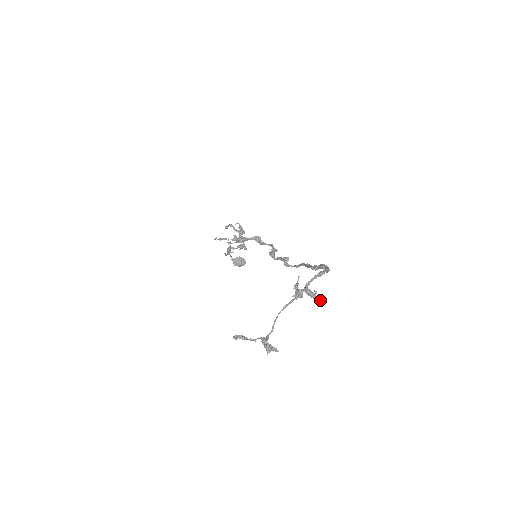
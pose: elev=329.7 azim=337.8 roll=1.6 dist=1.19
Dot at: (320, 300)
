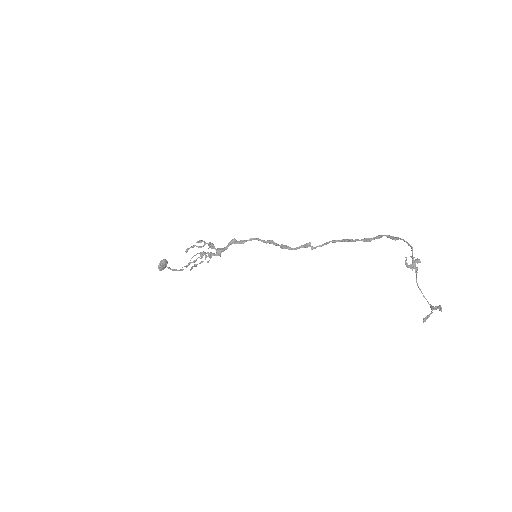
Dot at: (419, 260)
